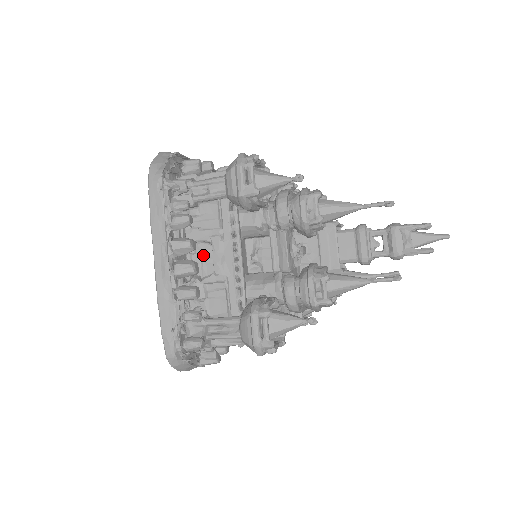
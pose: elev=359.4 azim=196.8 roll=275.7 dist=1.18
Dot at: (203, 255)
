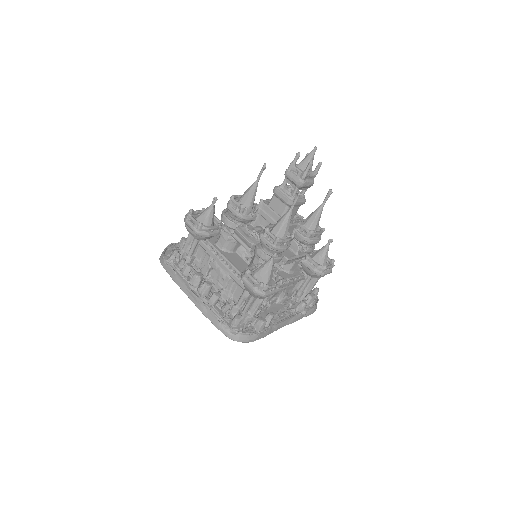
Dot at: (216, 277)
